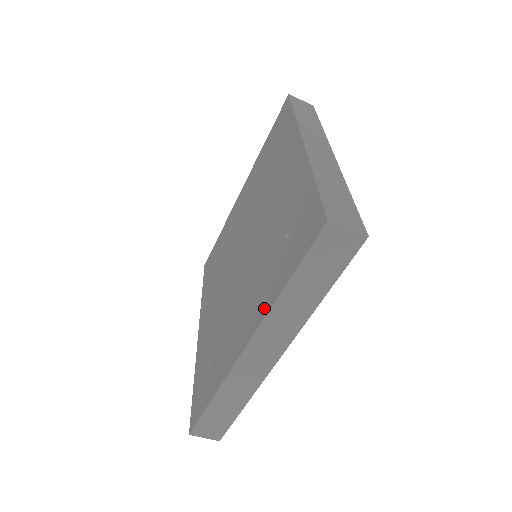
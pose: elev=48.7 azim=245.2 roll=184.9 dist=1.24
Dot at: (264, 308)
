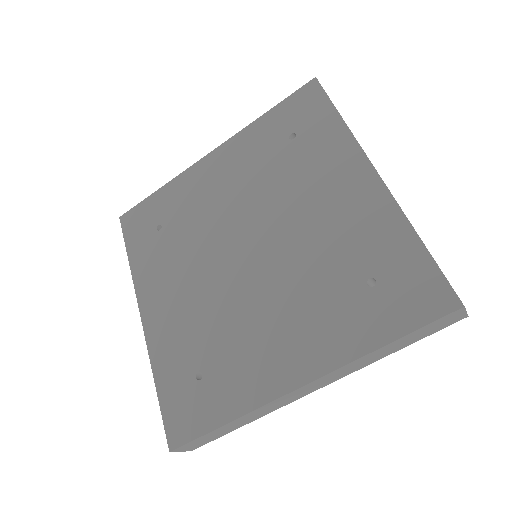
Dot at: (340, 354)
